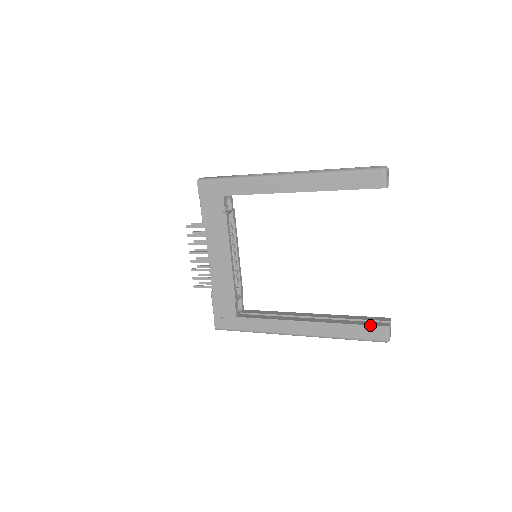
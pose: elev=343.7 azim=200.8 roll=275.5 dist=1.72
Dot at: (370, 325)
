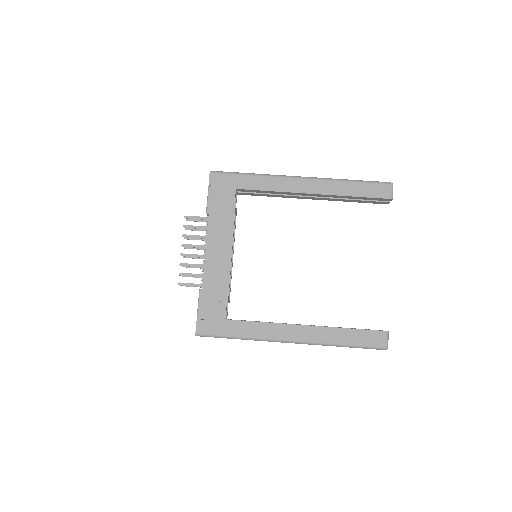
Dot at: (371, 330)
